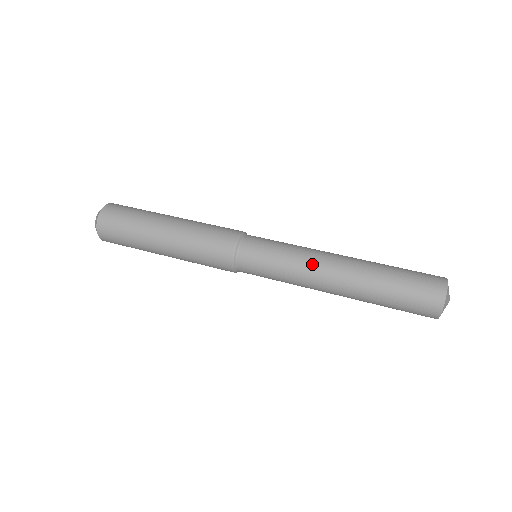
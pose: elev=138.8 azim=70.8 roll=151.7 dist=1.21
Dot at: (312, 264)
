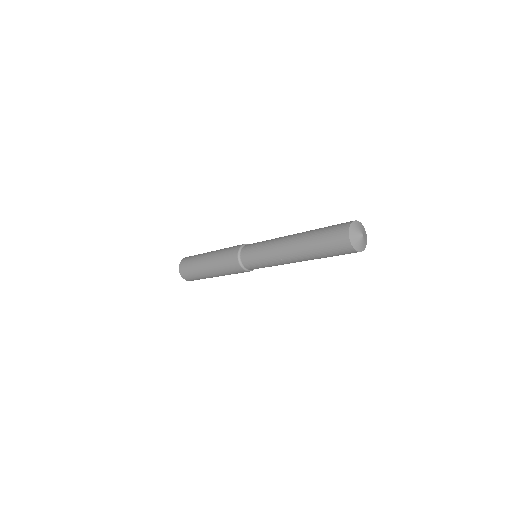
Dot at: (276, 246)
